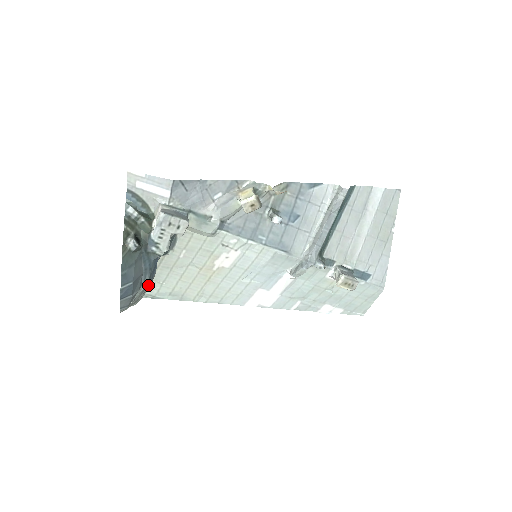
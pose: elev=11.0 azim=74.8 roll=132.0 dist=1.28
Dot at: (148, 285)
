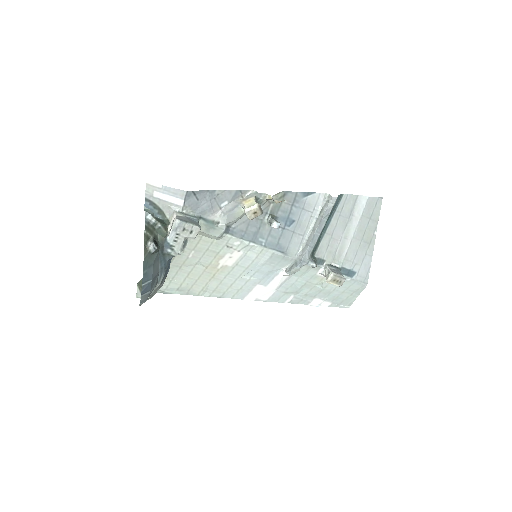
Dot at: (162, 282)
